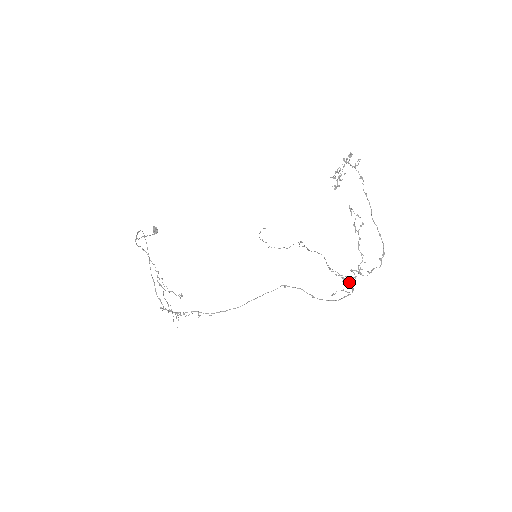
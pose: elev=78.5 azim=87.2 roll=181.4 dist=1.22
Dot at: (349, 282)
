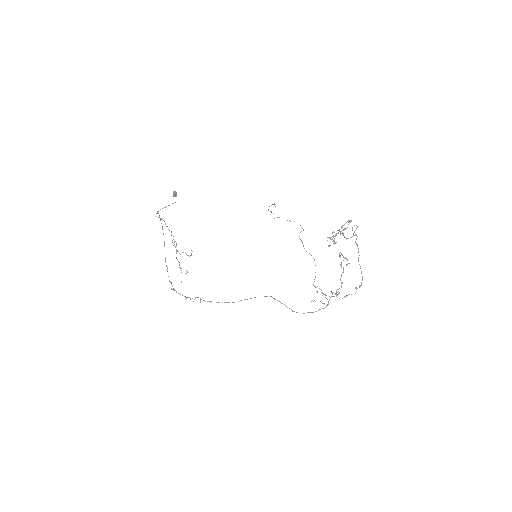
Dot at: (326, 298)
